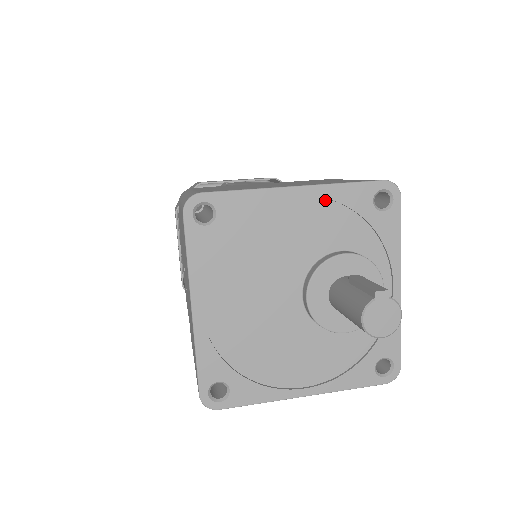
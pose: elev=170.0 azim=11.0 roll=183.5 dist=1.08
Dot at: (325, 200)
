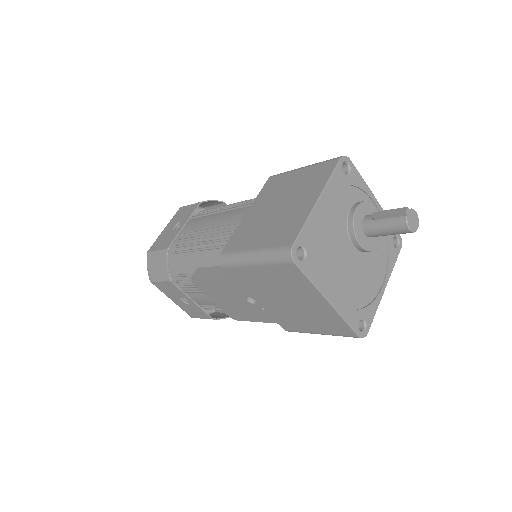
Dot at: (330, 193)
